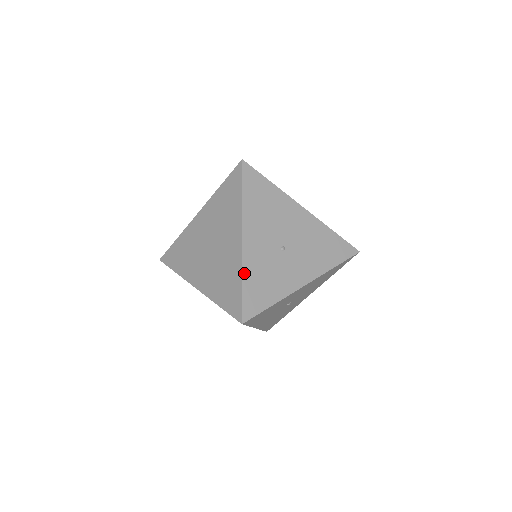
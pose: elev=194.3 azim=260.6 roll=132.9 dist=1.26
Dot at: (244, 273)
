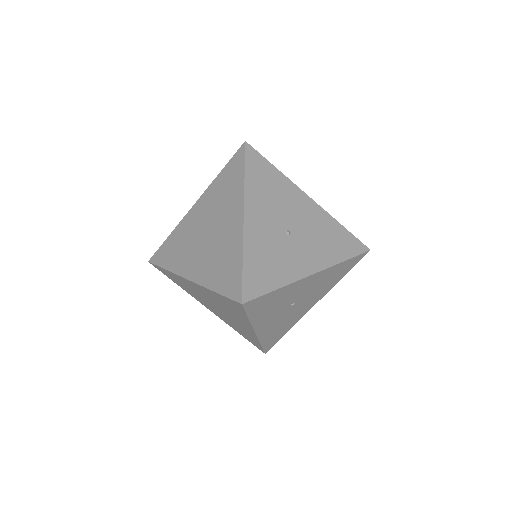
Dot at: (245, 250)
